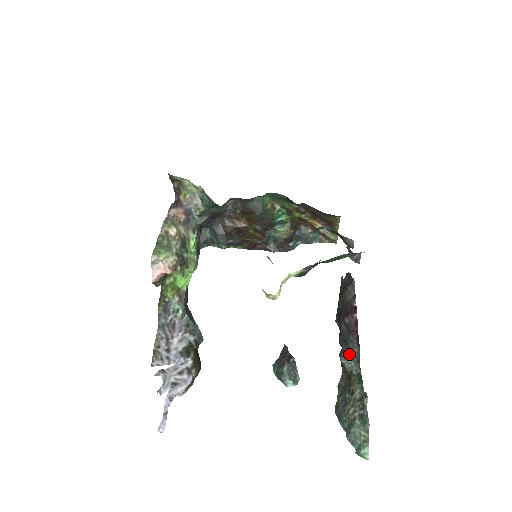
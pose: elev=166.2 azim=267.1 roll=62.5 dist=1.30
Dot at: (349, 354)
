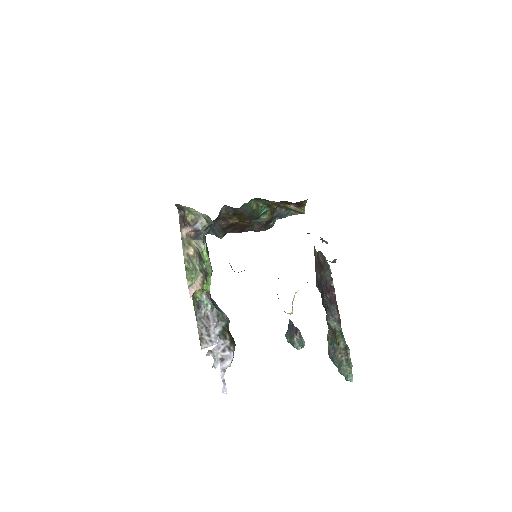
Dot at: (333, 318)
